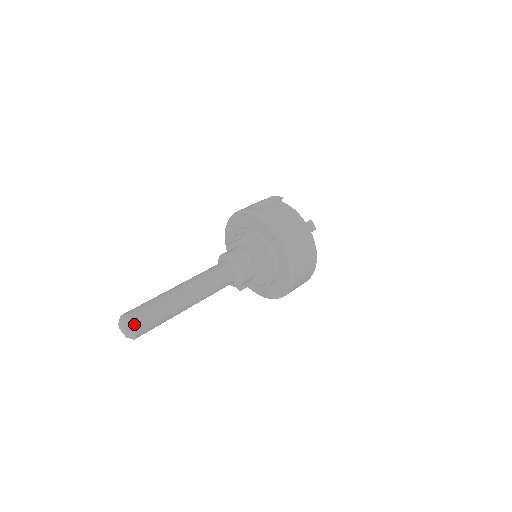
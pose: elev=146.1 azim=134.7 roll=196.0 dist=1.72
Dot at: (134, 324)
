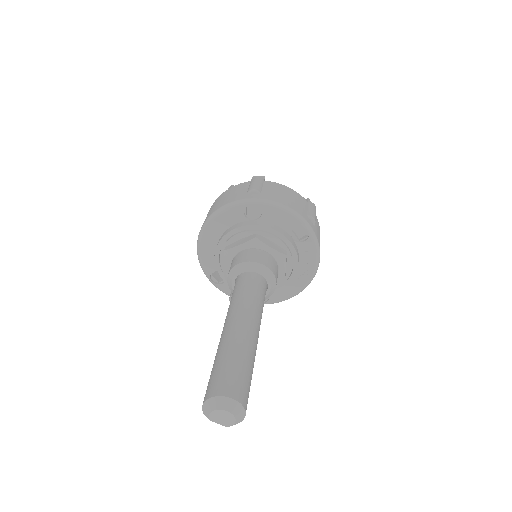
Dot at: (242, 401)
